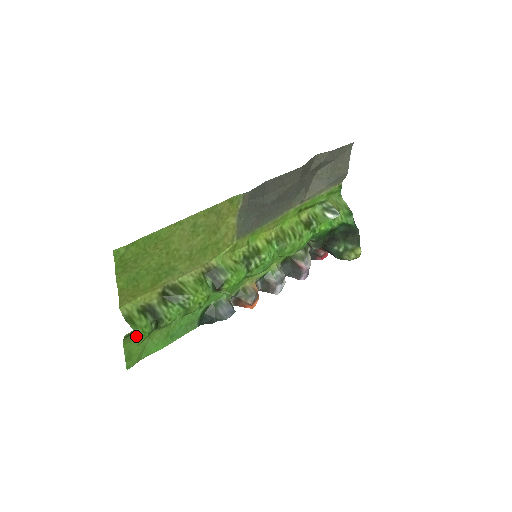
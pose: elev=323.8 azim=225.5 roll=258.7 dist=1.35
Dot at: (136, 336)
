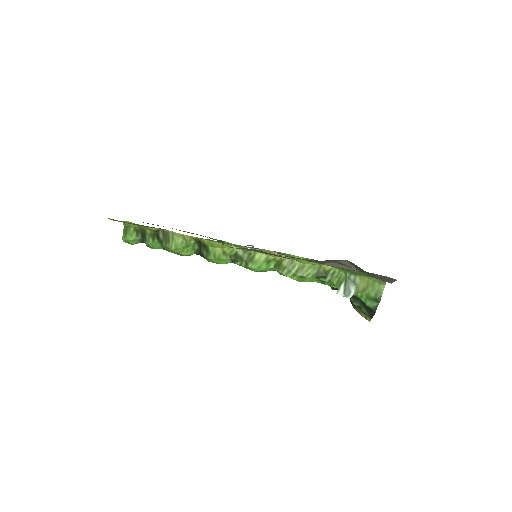
Dot at: (123, 241)
